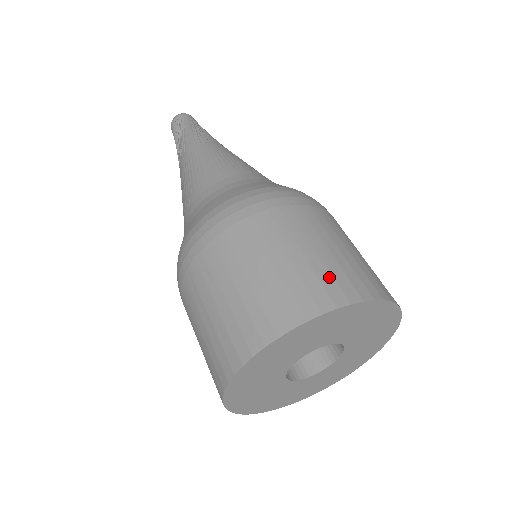
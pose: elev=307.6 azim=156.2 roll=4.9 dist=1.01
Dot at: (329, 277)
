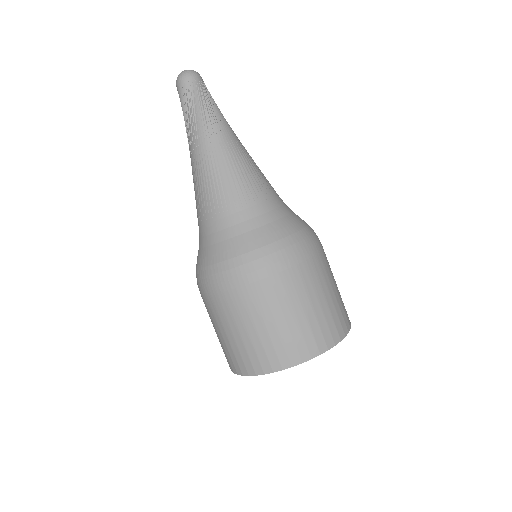
Dot at: (282, 347)
